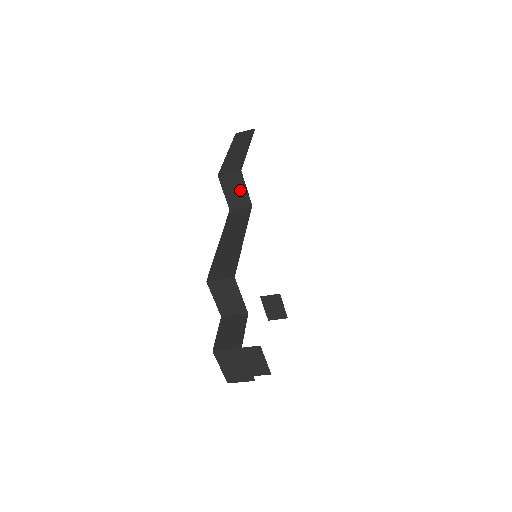
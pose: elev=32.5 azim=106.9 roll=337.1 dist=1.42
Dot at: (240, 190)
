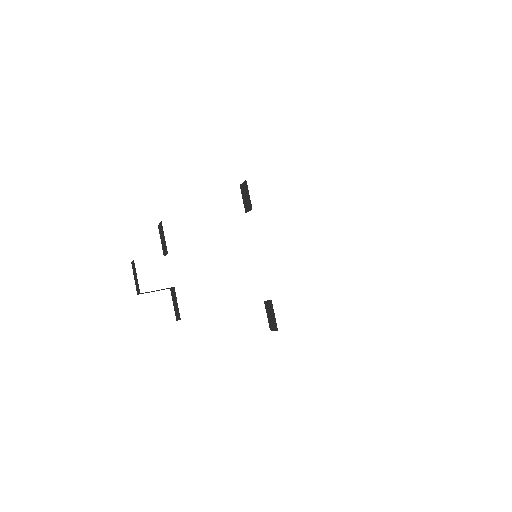
Dot at: (248, 196)
